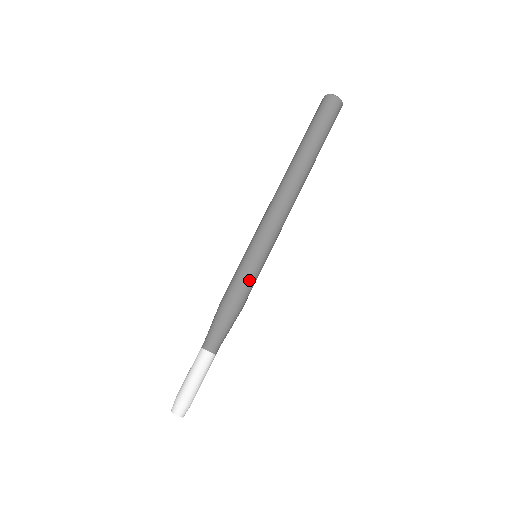
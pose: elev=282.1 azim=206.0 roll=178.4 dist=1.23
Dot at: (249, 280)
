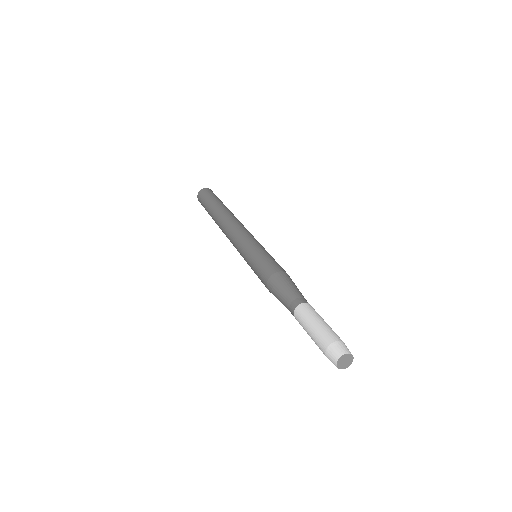
Dot at: (263, 258)
